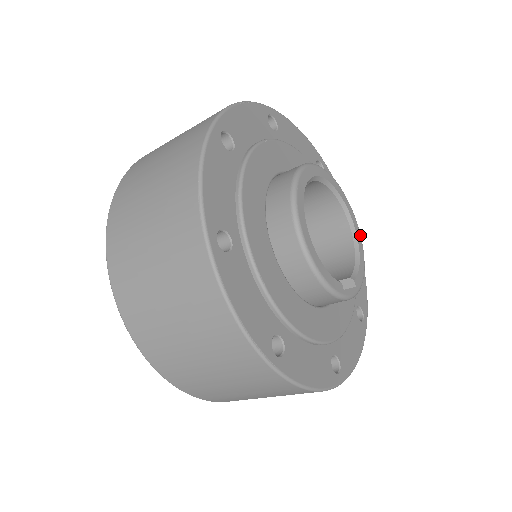
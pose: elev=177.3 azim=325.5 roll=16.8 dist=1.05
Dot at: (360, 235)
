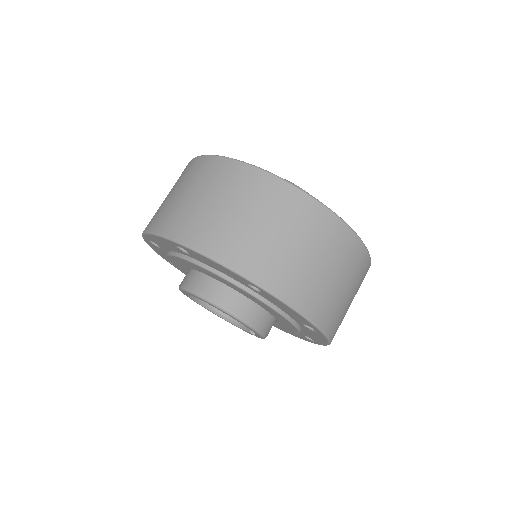
Dot at: occluded
